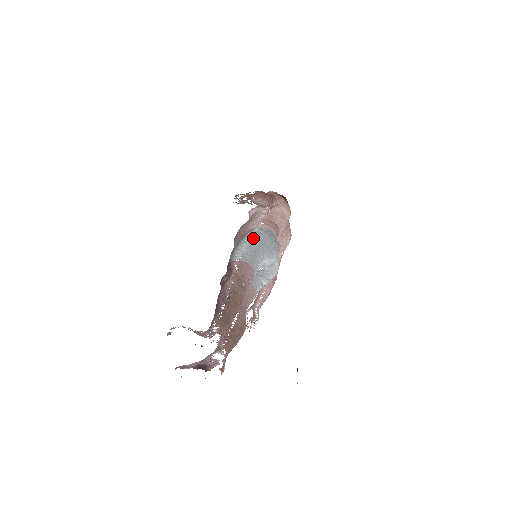
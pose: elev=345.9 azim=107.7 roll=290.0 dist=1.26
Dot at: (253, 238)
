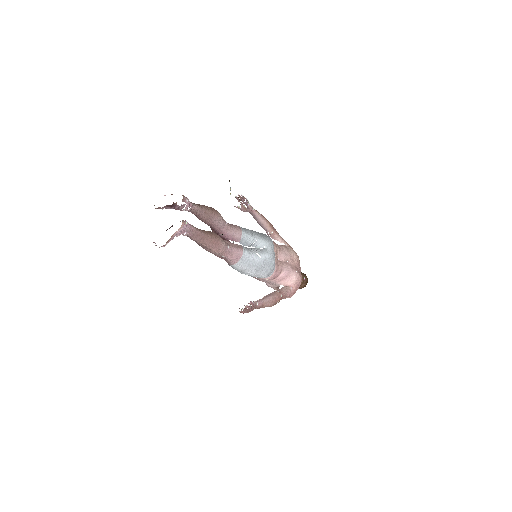
Dot at: occluded
